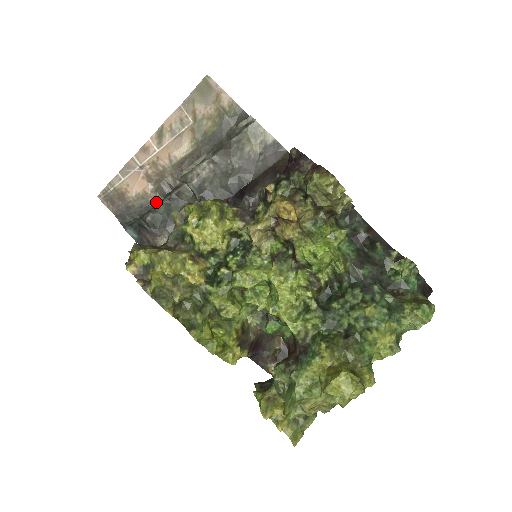
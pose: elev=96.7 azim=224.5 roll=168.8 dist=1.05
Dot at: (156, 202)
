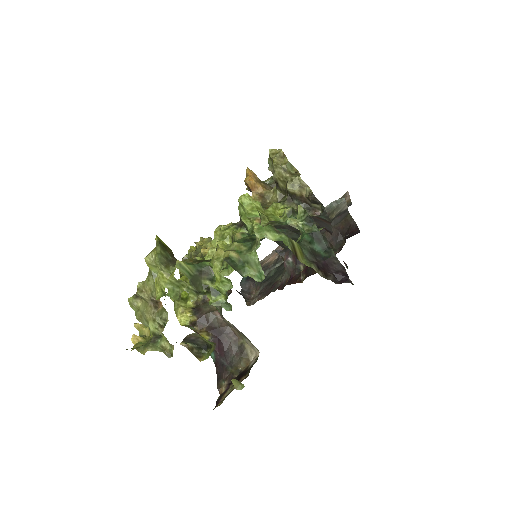
Dot at: (271, 266)
